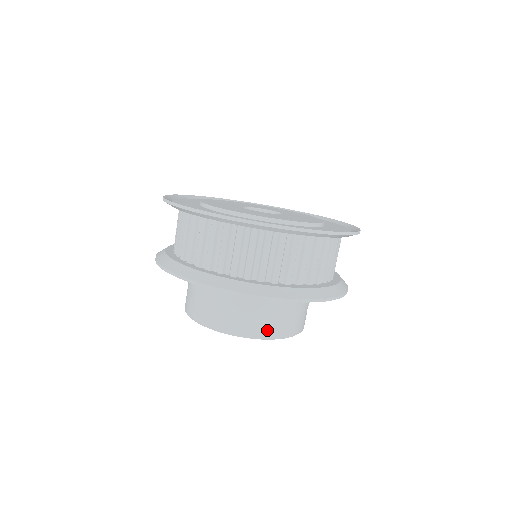
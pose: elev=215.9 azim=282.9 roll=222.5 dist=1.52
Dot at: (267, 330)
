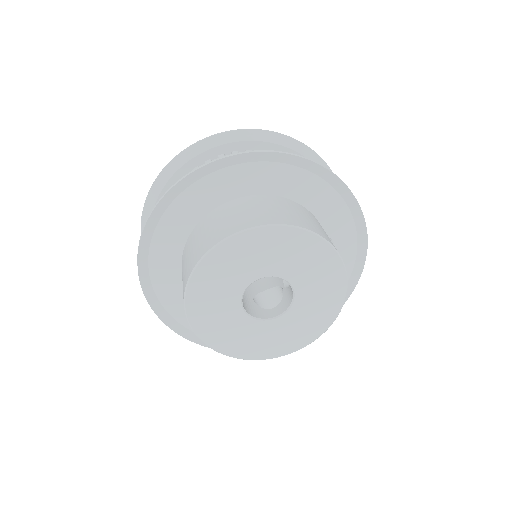
Dot at: (253, 221)
